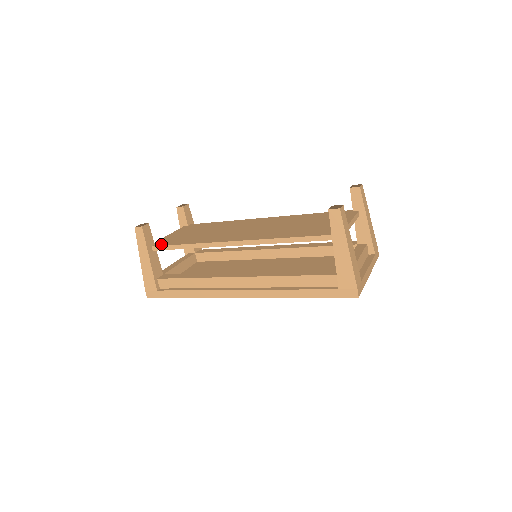
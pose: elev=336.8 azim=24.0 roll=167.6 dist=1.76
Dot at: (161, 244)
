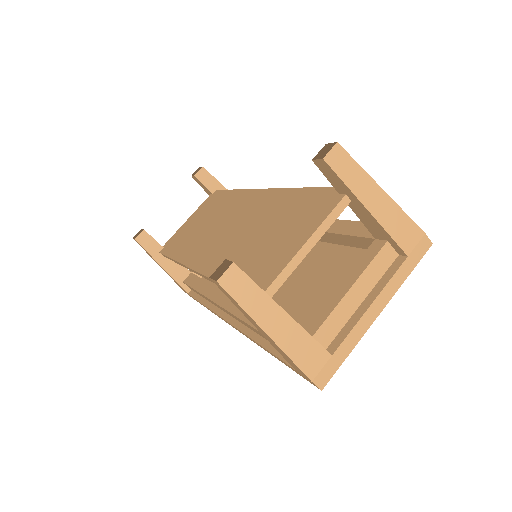
Dot at: (165, 250)
